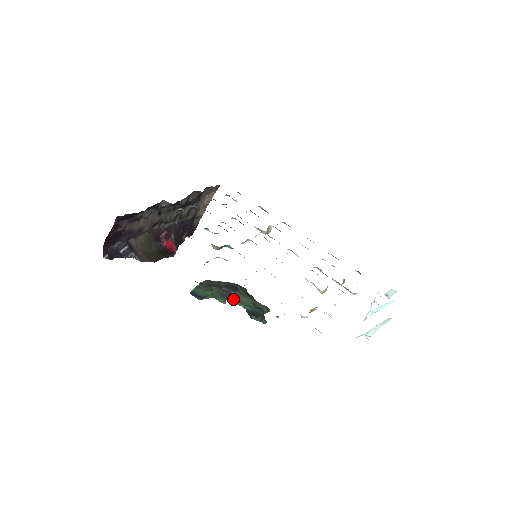
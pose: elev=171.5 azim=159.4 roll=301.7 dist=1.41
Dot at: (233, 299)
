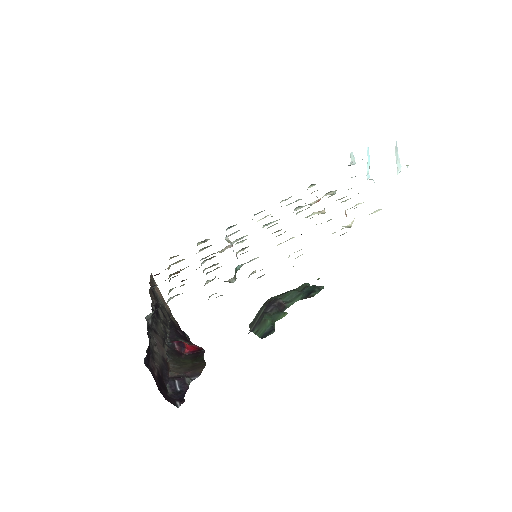
Dot at: (284, 307)
